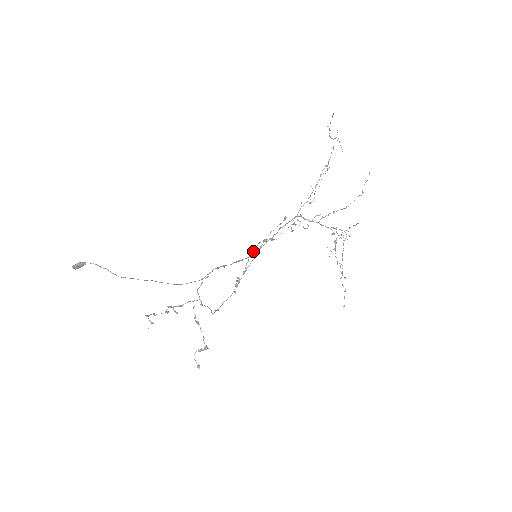
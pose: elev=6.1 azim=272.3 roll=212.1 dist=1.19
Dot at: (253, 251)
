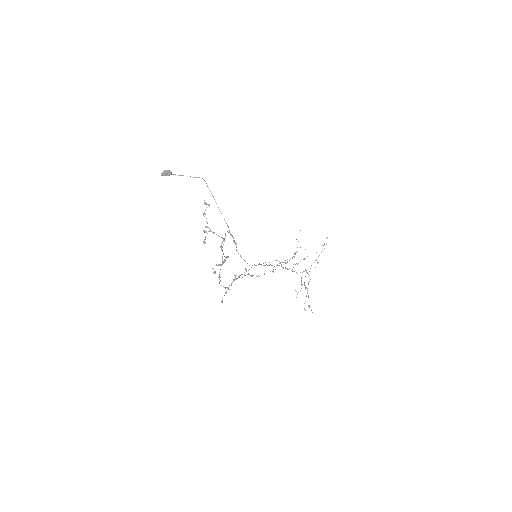
Dot at: (244, 275)
